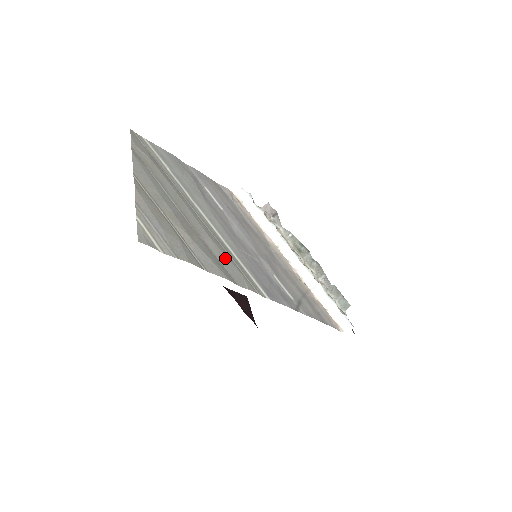
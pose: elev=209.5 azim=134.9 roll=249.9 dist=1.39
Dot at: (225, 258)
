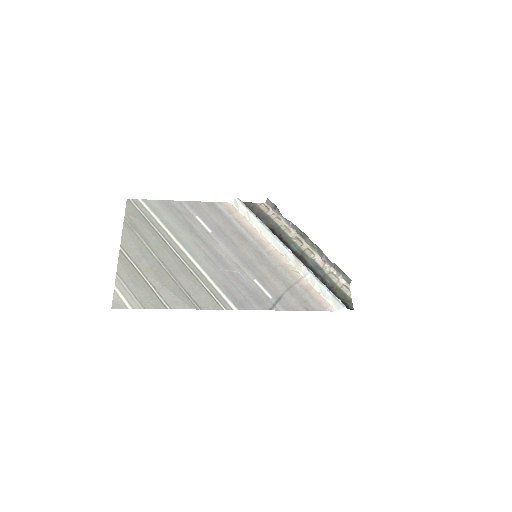
Dot at: (195, 287)
